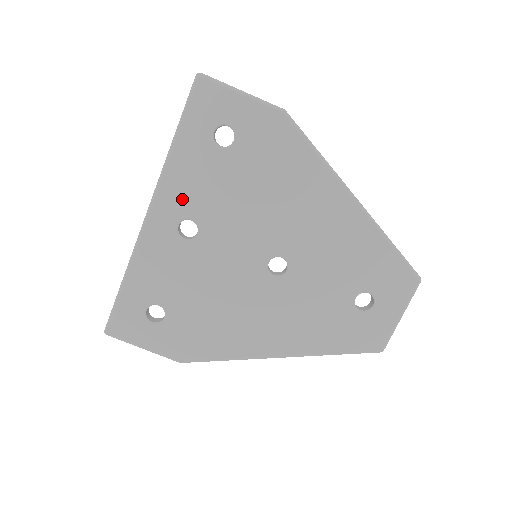
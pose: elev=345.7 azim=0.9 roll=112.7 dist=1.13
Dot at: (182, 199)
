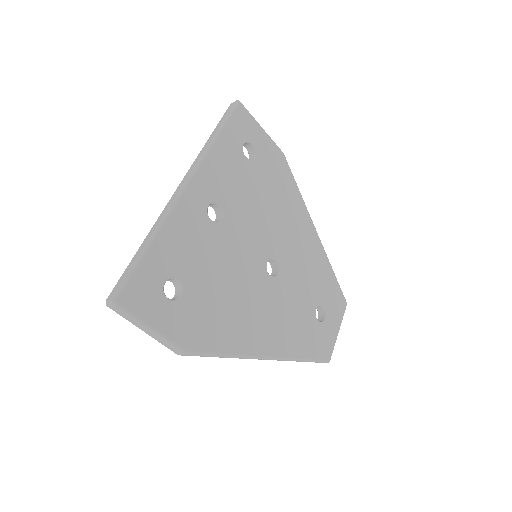
Dot at: (215, 184)
